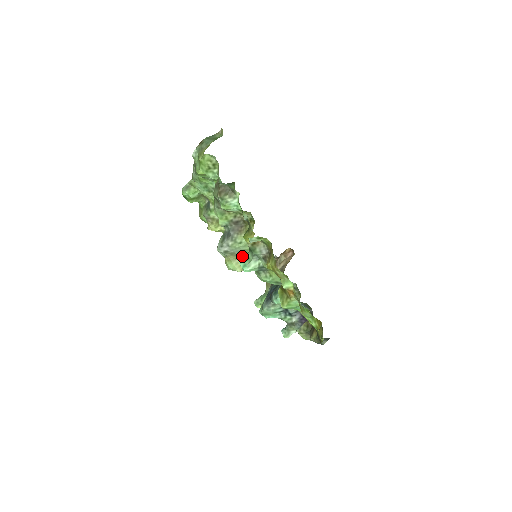
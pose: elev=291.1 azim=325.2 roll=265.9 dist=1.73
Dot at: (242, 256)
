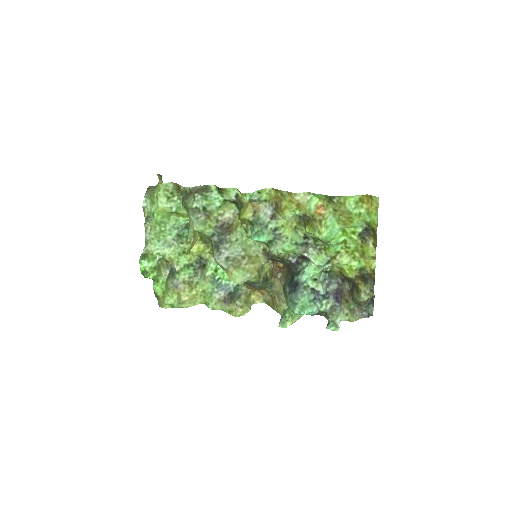
Dot at: (244, 260)
